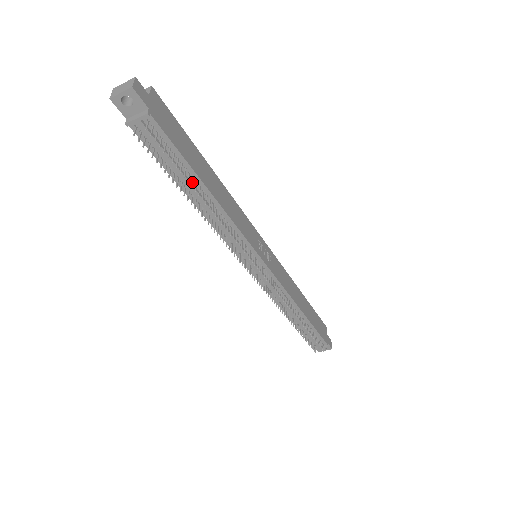
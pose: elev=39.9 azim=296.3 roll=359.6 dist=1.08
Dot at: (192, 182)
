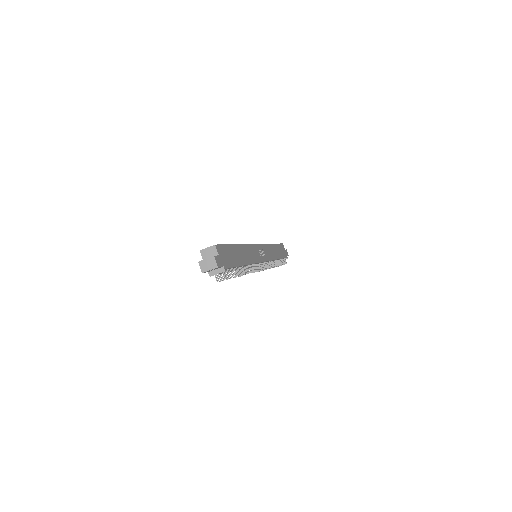
Dot at: (239, 272)
